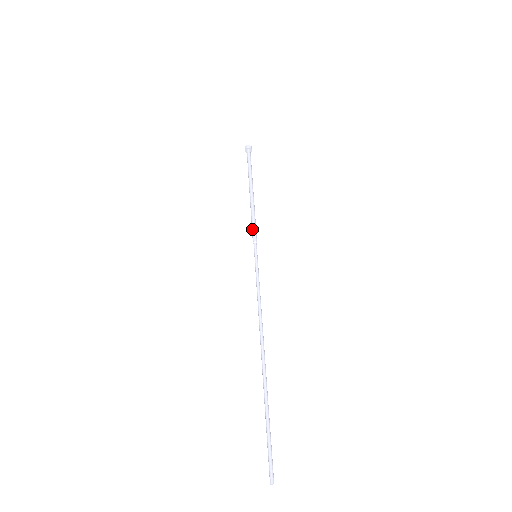
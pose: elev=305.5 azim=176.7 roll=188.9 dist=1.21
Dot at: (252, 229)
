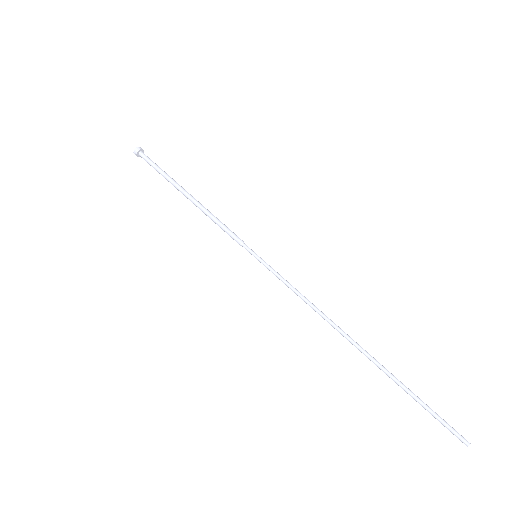
Dot at: (227, 232)
